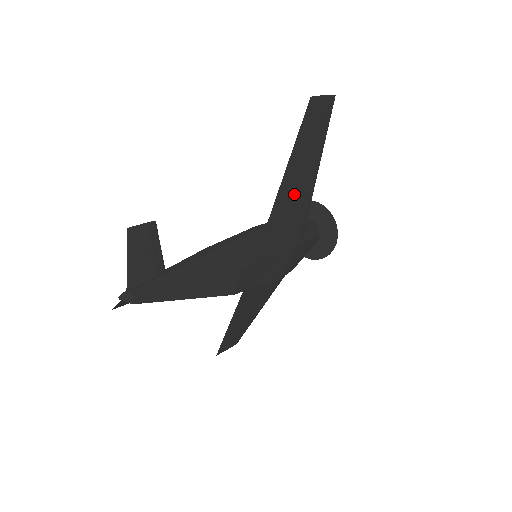
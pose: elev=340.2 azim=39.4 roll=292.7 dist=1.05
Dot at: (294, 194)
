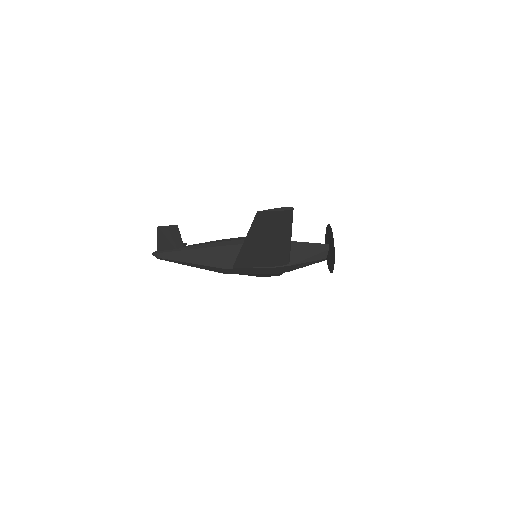
Dot at: (262, 247)
